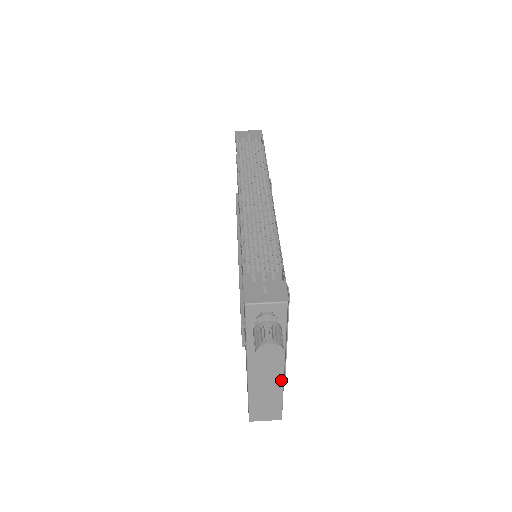
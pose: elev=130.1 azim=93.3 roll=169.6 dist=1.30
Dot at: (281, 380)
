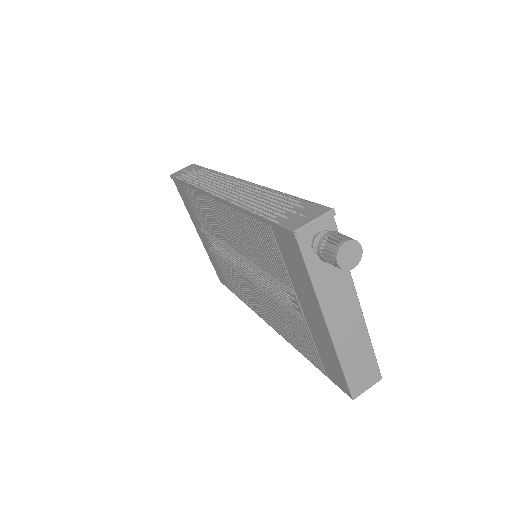
Dot at: (362, 321)
